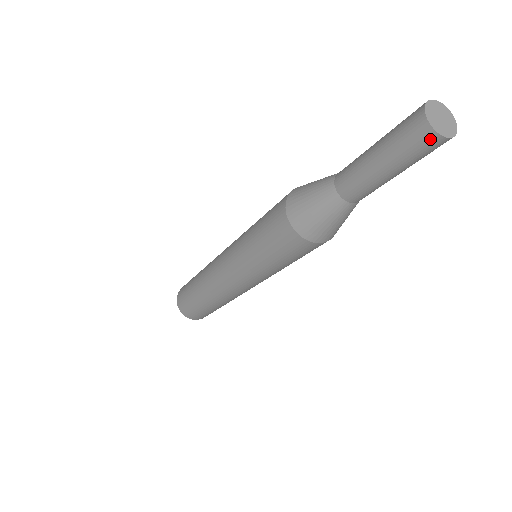
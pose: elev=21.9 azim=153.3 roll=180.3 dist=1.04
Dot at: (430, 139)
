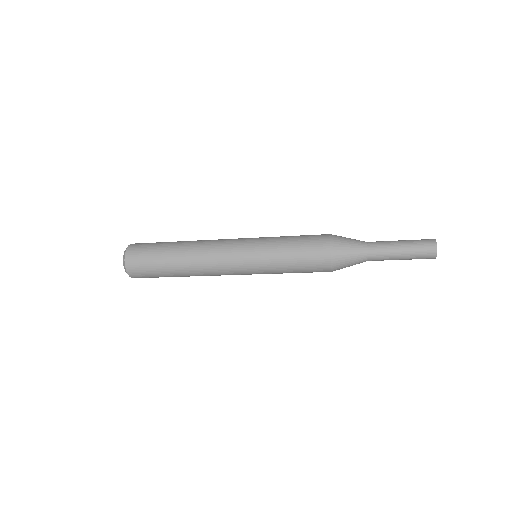
Dot at: (431, 258)
